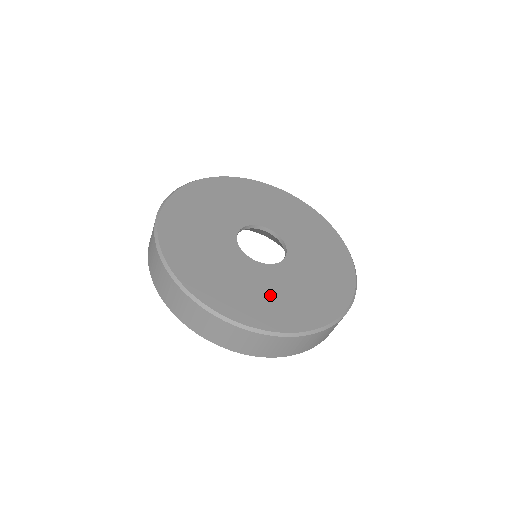
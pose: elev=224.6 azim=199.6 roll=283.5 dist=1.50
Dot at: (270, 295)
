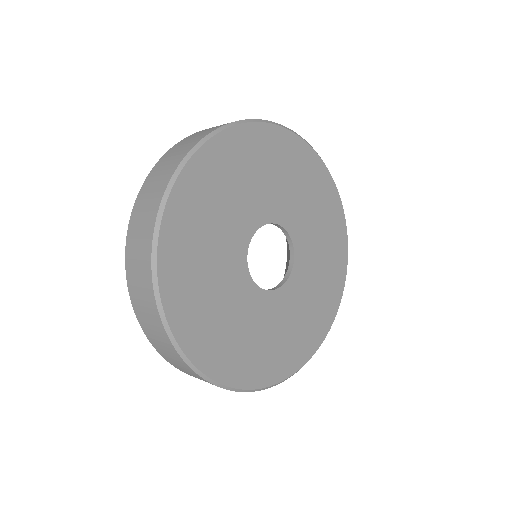
Dot at: (237, 330)
